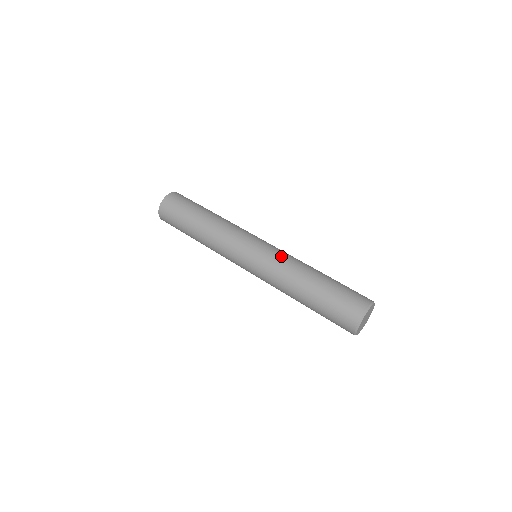
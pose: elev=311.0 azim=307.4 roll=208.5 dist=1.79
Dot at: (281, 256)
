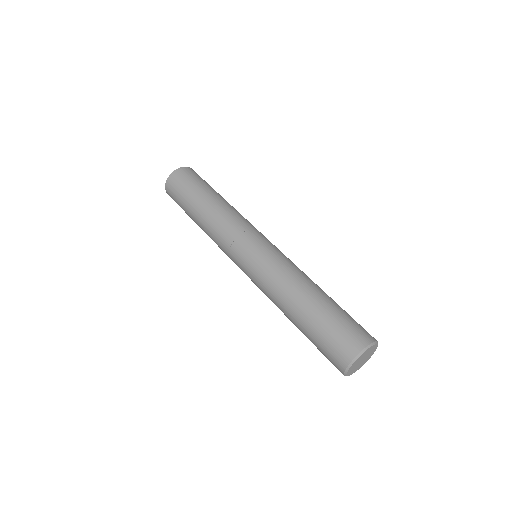
Dot at: (279, 263)
